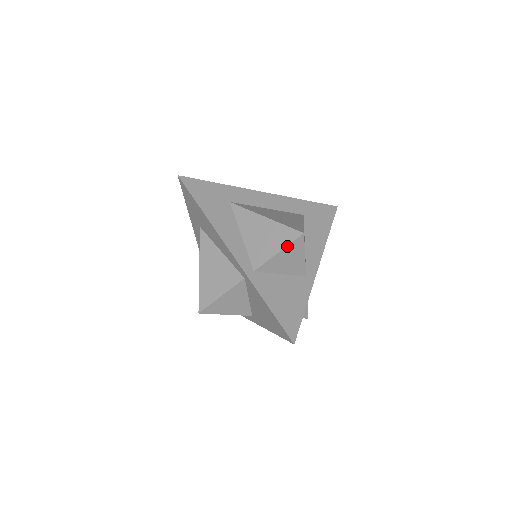
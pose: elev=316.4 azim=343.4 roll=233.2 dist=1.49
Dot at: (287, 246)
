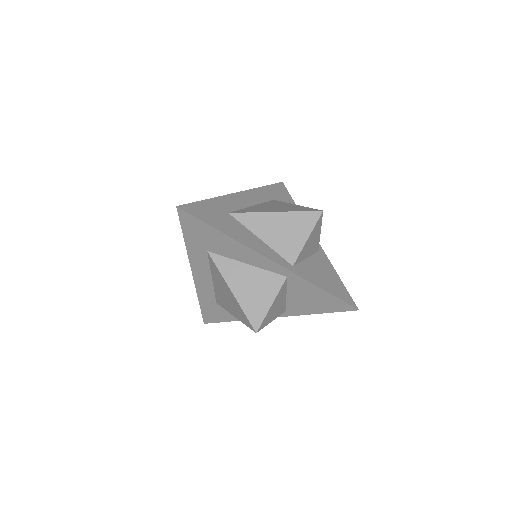
Dot at: (313, 229)
